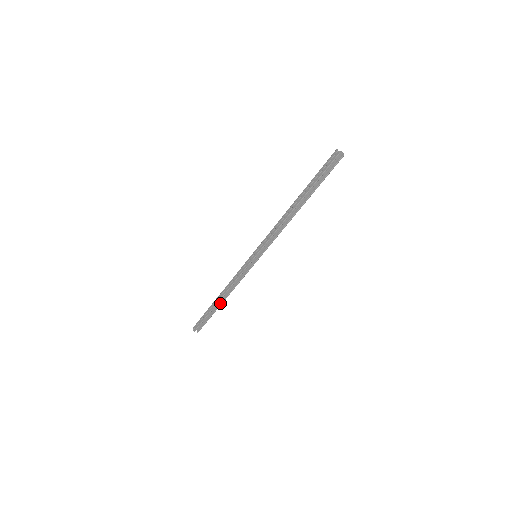
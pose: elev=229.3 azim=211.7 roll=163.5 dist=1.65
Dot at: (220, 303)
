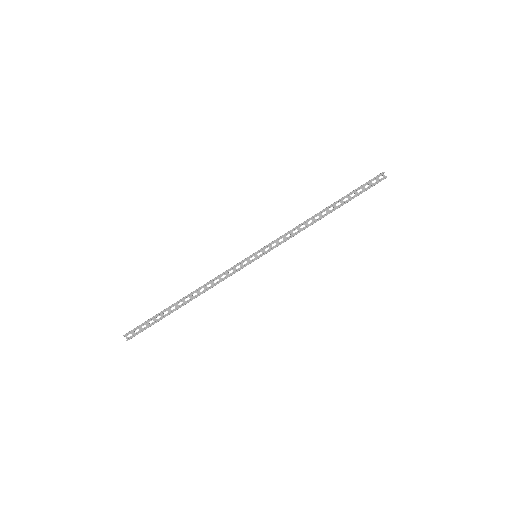
Dot at: (181, 304)
